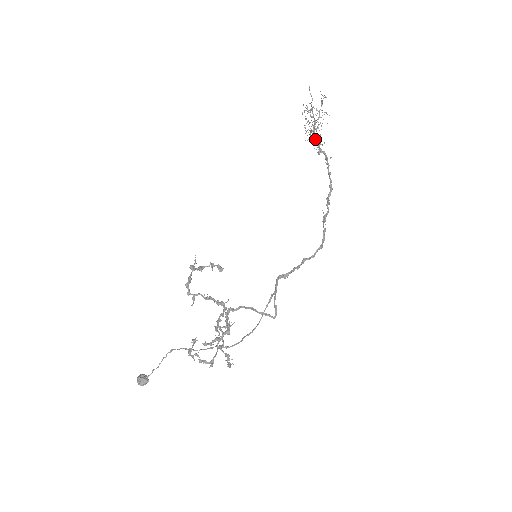
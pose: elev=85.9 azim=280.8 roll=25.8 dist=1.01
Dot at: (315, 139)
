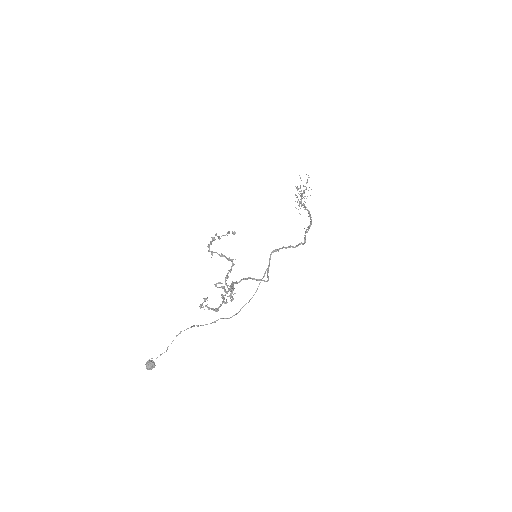
Dot at: (302, 204)
